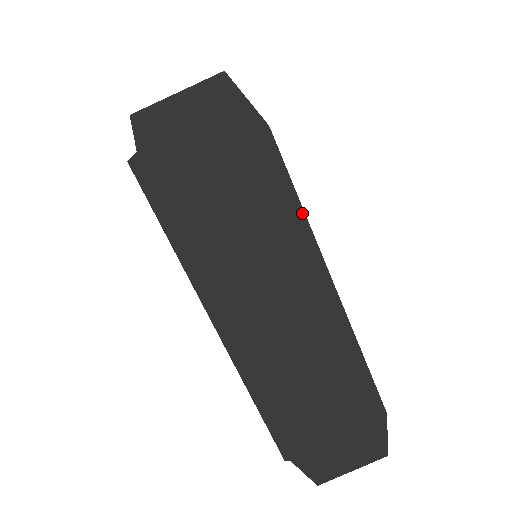
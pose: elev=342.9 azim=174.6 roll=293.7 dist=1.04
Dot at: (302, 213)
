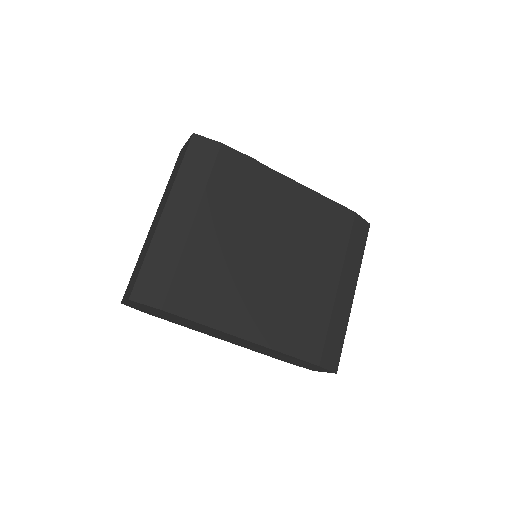
Dot at: (205, 326)
